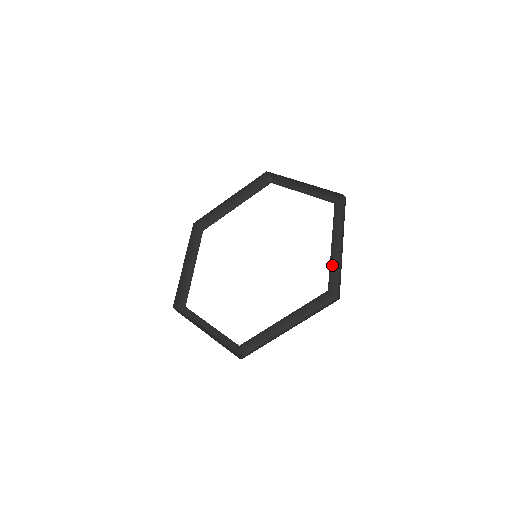
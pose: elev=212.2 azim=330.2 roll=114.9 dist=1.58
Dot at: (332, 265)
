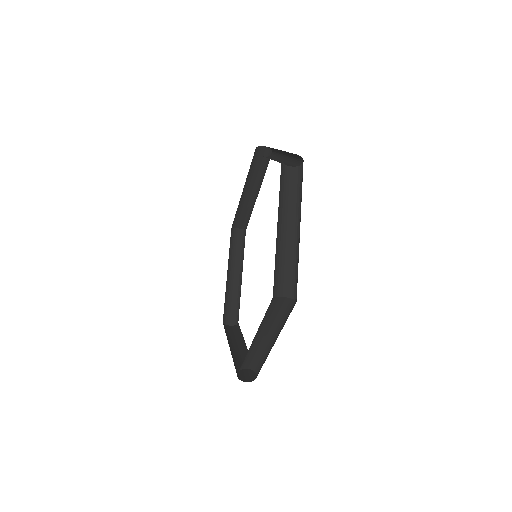
Dot at: (284, 163)
